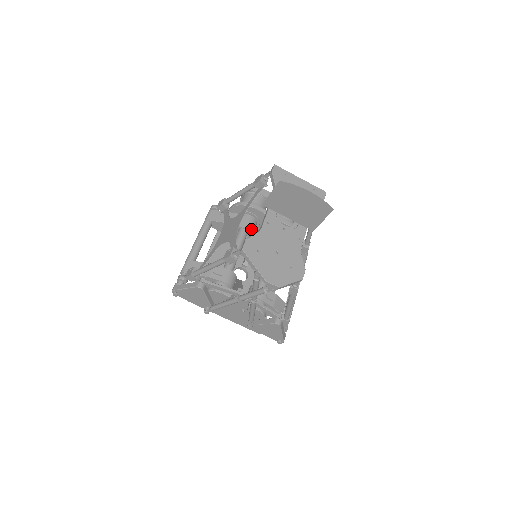
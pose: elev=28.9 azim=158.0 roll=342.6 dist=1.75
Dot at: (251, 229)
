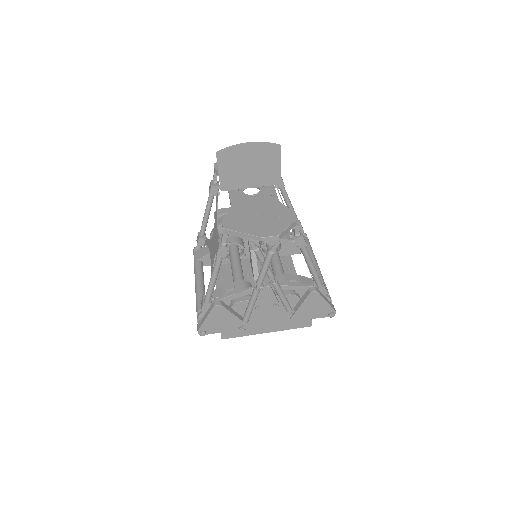
Dot at: (238, 242)
